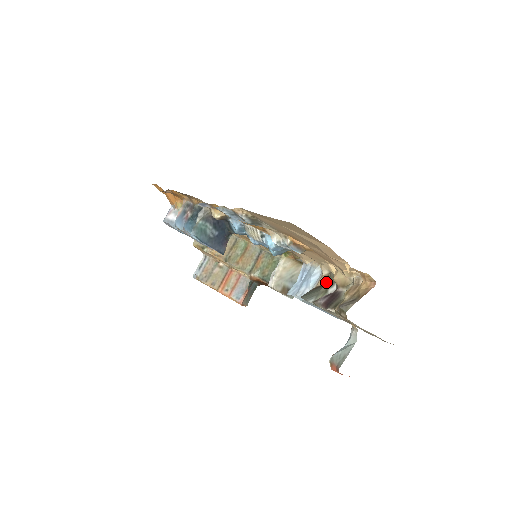
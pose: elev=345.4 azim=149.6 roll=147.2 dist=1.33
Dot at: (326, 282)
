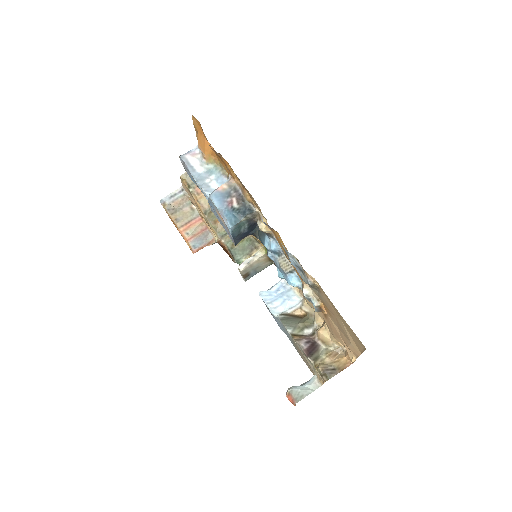
Dot at: (301, 316)
